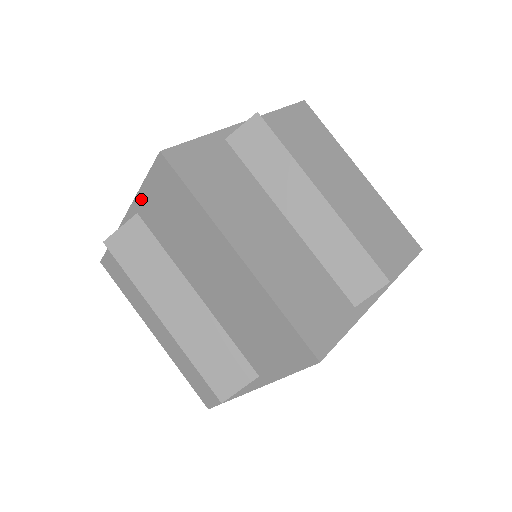
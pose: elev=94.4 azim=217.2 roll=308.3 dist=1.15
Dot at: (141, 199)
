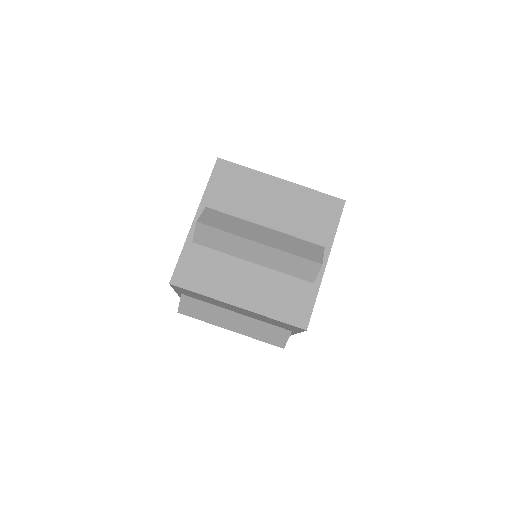
Dot at: (178, 291)
